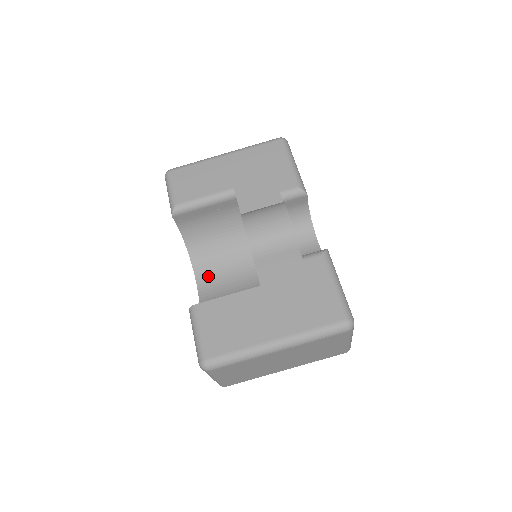
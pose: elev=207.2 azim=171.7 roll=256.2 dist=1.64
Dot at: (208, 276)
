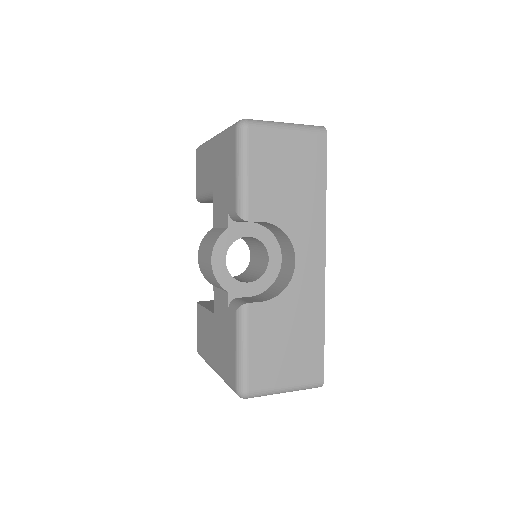
Dot at: occluded
